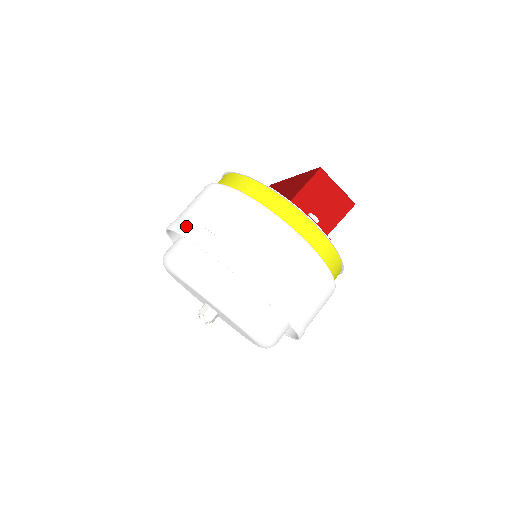
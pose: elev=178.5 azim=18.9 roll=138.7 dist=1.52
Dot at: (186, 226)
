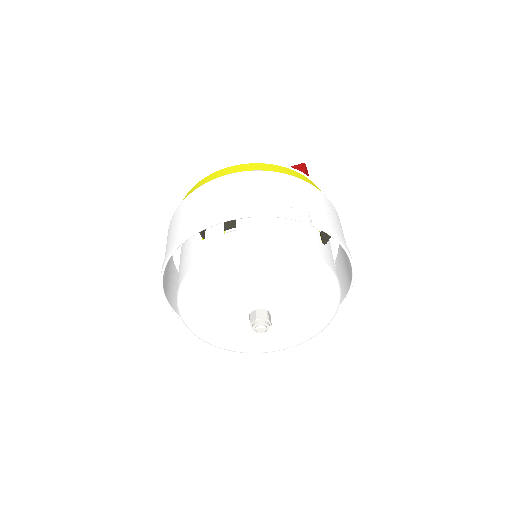
Dot at: (270, 208)
